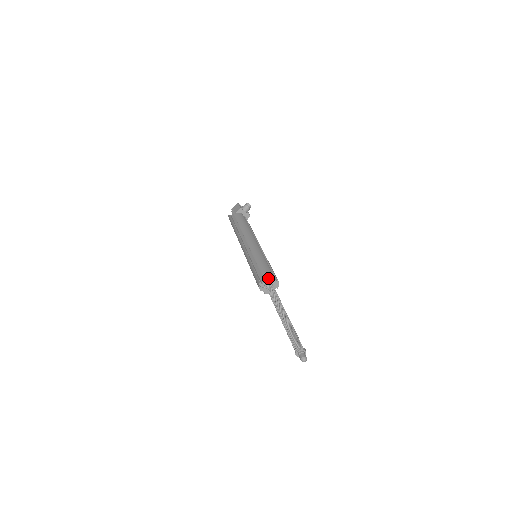
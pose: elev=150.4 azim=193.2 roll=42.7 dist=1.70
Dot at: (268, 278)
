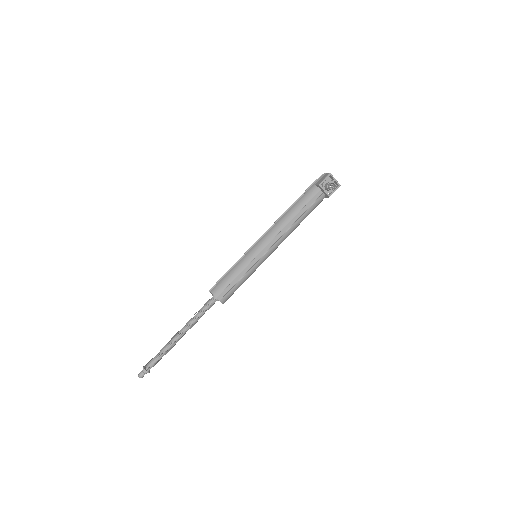
Dot at: occluded
